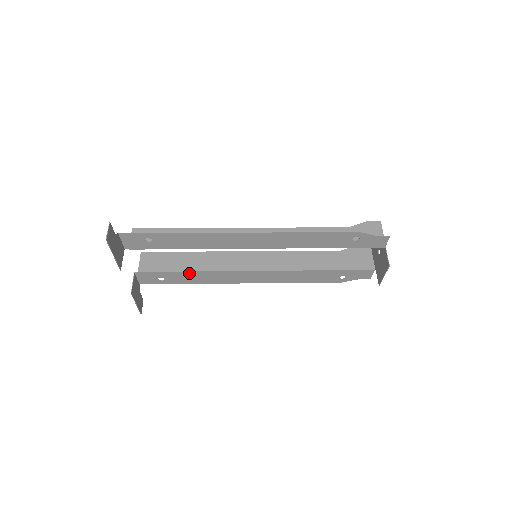
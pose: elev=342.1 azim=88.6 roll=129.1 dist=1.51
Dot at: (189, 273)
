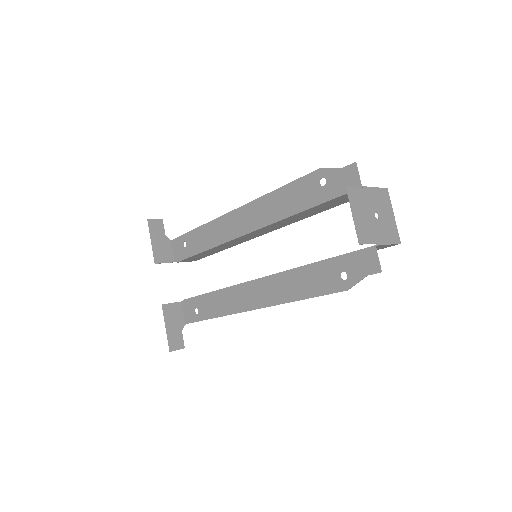
Dot at: (212, 296)
